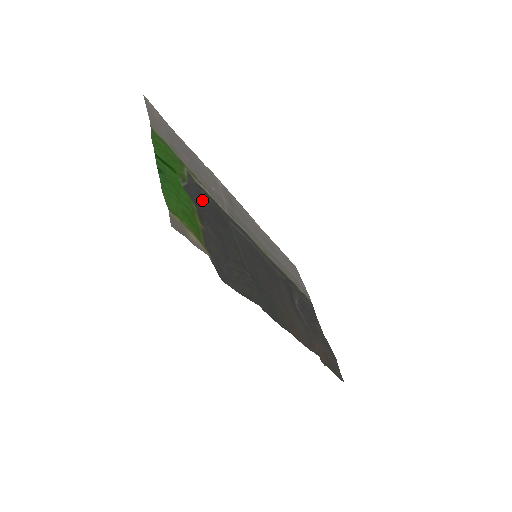
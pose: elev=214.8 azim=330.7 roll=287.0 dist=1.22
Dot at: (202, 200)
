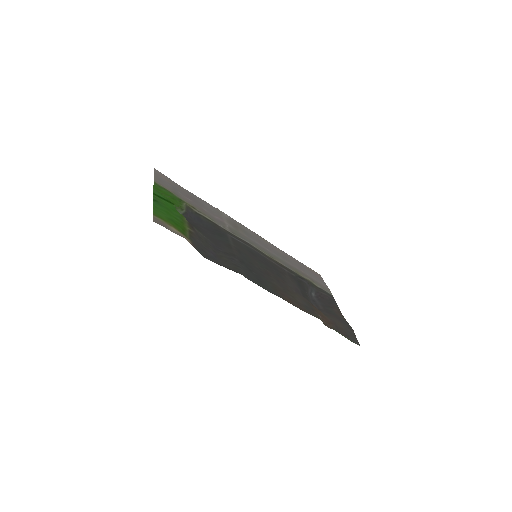
Dot at: (201, 222)
